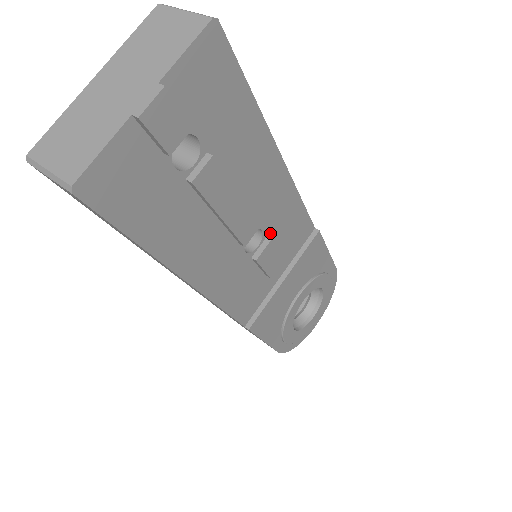
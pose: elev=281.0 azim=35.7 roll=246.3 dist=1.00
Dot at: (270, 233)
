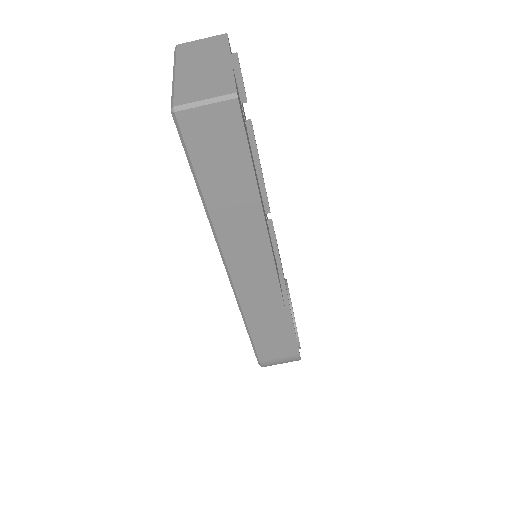
Dot at: occluded
